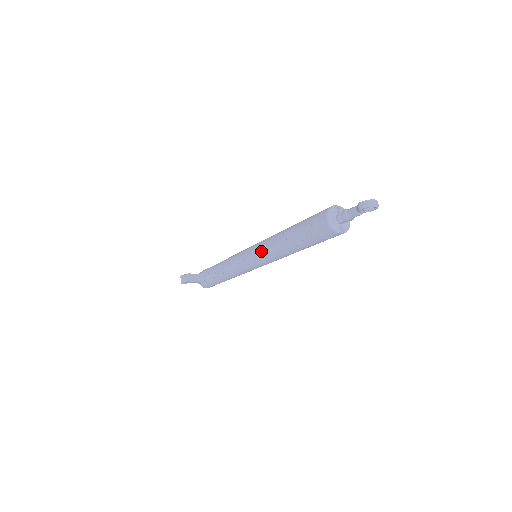
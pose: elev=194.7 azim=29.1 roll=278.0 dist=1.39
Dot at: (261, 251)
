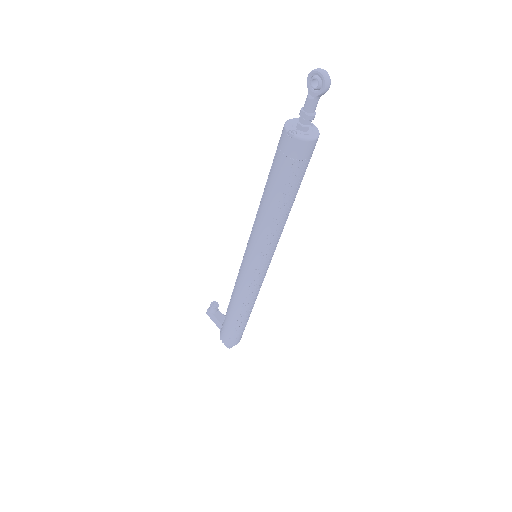
Dot at: occluded
